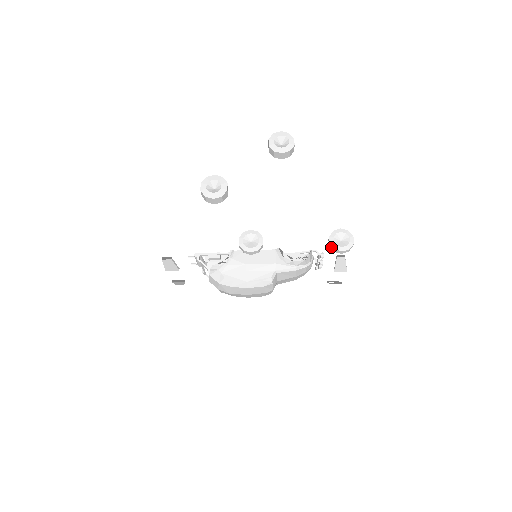
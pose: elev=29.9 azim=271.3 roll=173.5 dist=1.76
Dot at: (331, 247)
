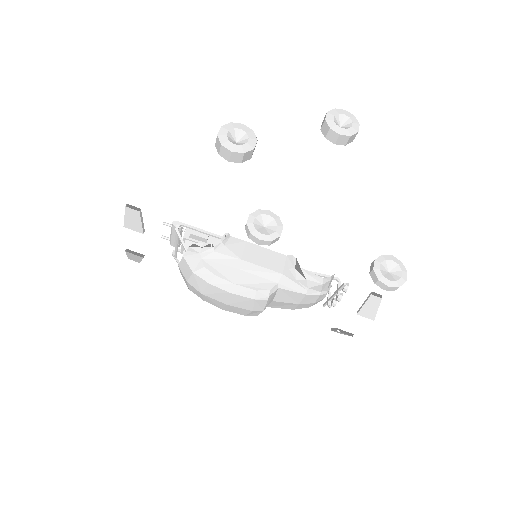
Dot at: (373, 275)
